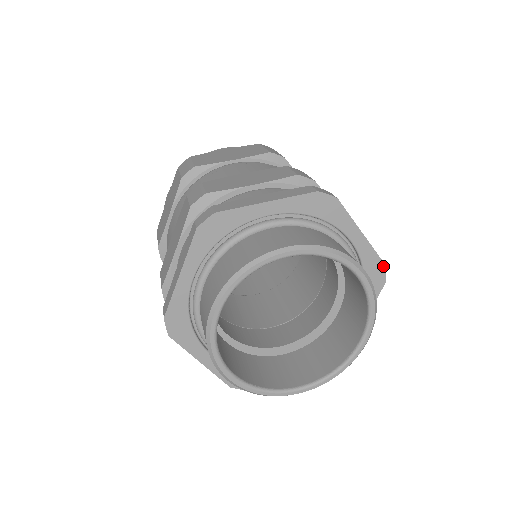
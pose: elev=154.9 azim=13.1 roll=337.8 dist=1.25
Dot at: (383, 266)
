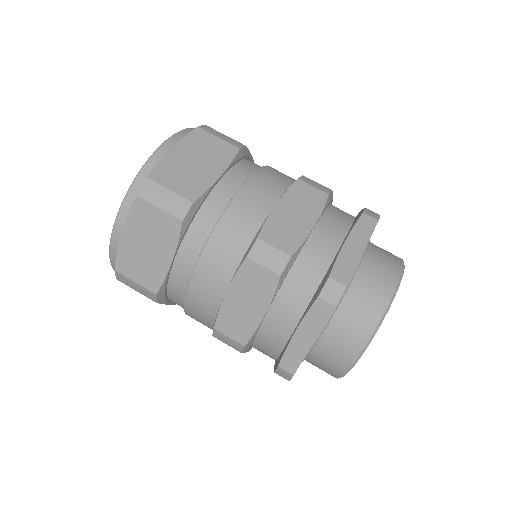
Dot at: occluded
